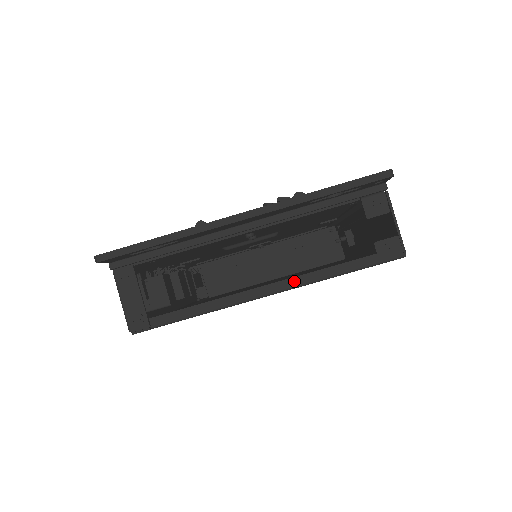
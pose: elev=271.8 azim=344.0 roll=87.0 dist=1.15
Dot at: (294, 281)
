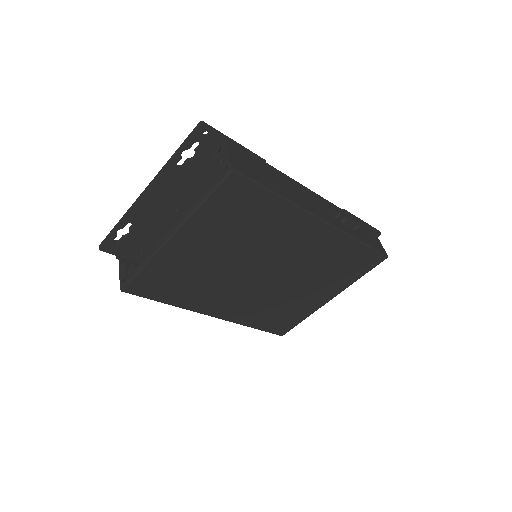
Dot at: (182, 220)
